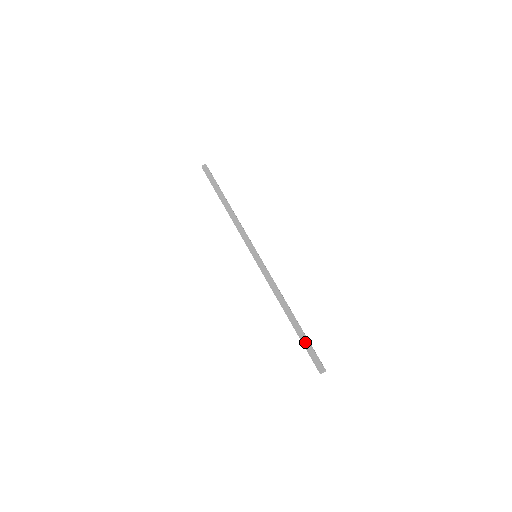
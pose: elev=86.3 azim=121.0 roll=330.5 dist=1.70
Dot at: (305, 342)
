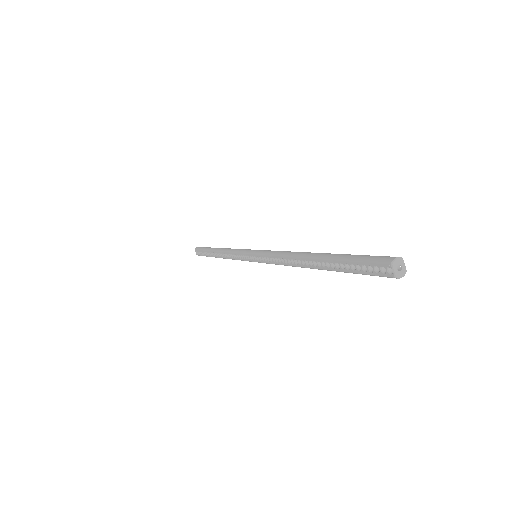
Dot at: (347, 255)
